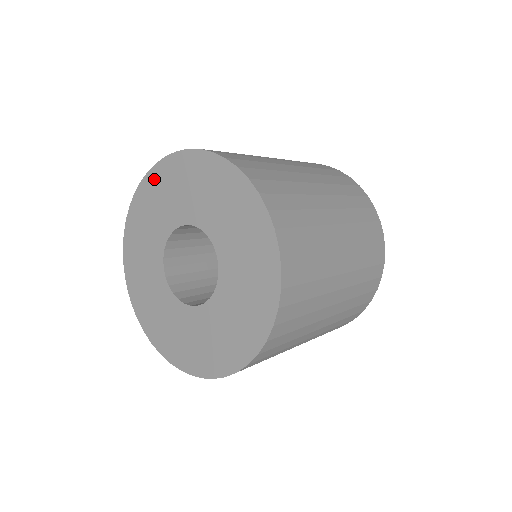
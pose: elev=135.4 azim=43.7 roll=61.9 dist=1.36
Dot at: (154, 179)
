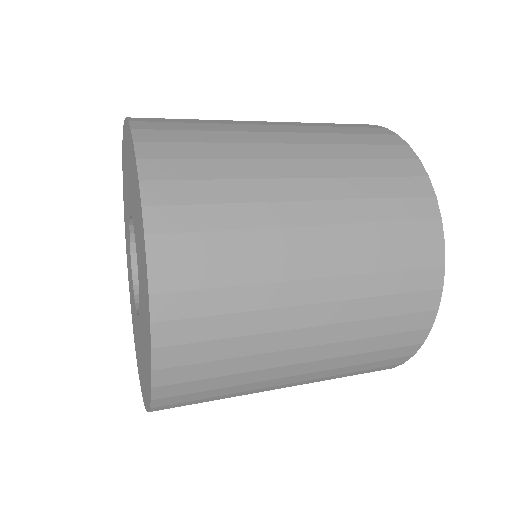
Dot at: (125, 136)
